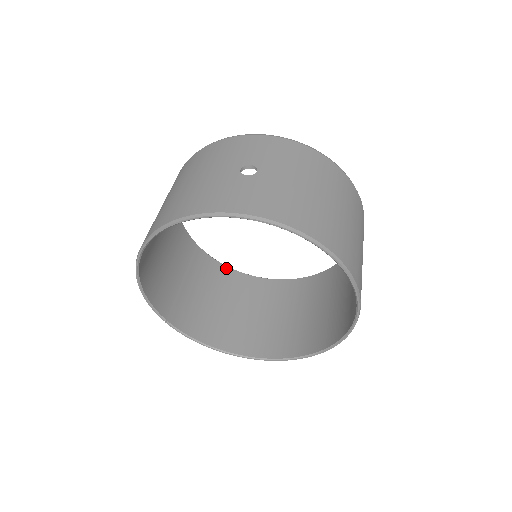
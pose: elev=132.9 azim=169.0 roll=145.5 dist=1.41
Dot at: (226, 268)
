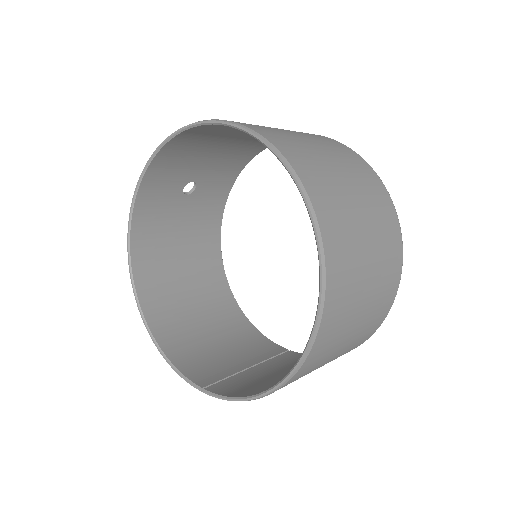
Dot at: occluded
